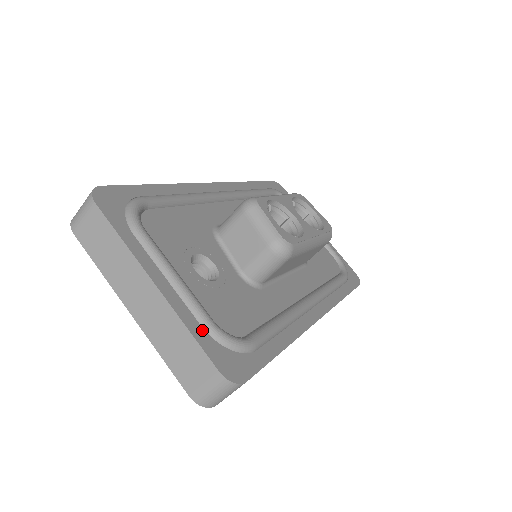
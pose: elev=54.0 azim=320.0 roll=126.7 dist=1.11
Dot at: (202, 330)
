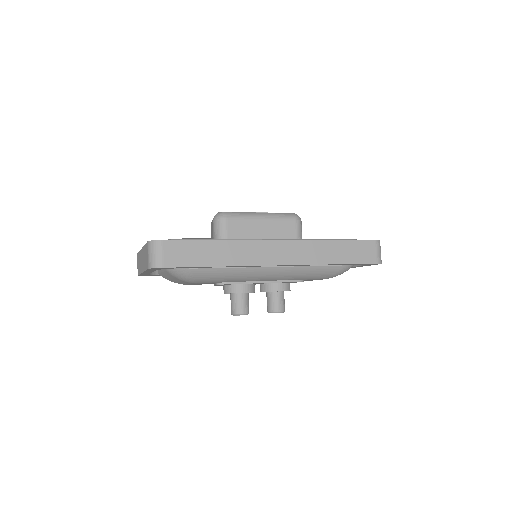
Dot at: occluded
